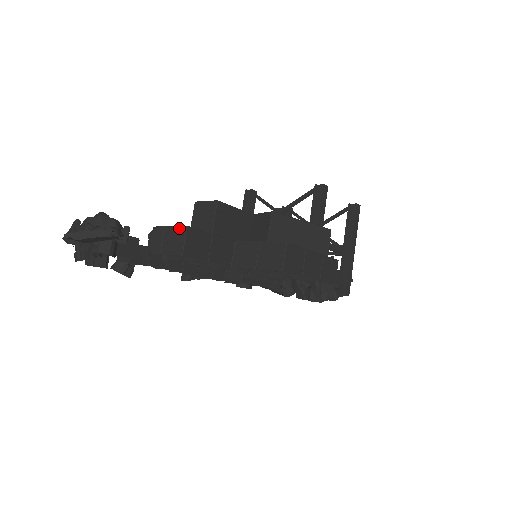
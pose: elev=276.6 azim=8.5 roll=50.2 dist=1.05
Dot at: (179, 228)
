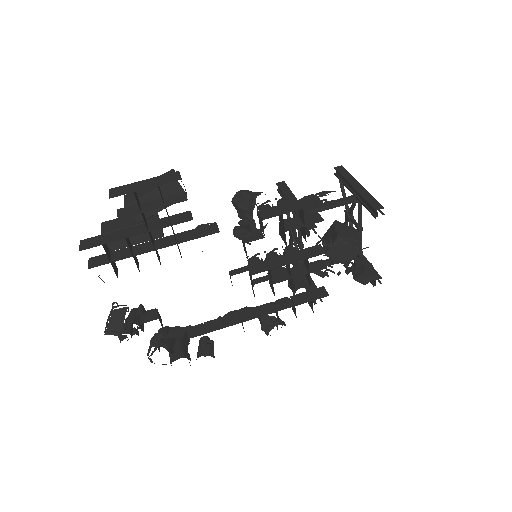
Dot at: occluded
